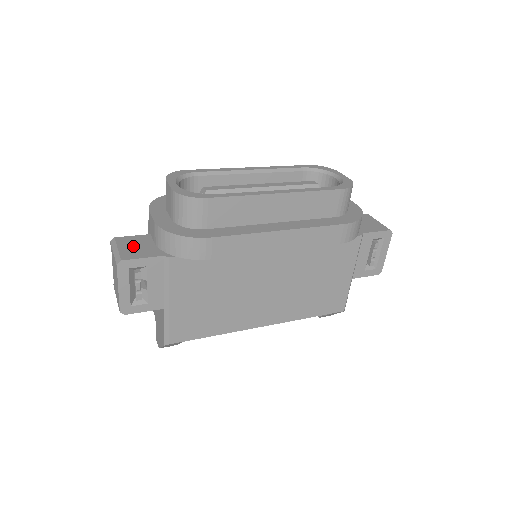
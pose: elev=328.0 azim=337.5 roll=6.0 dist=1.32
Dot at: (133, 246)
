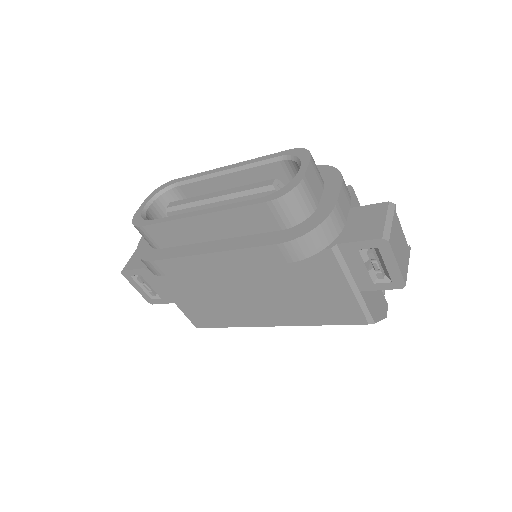
Dot at: occluded
